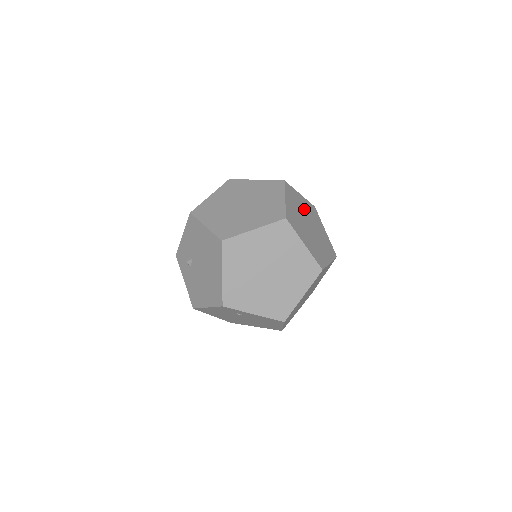
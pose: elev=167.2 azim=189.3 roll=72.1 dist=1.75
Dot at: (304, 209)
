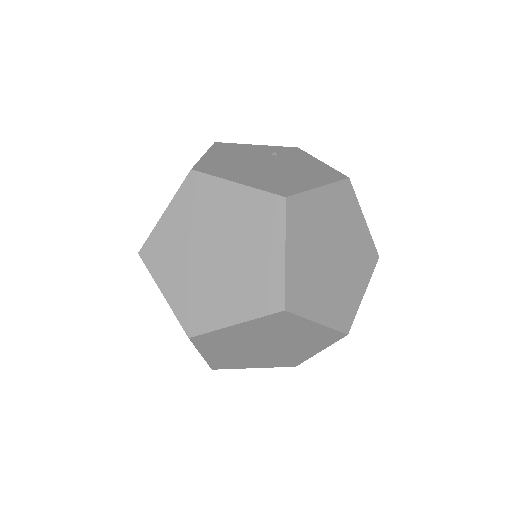
Dot at: (325, 222)
